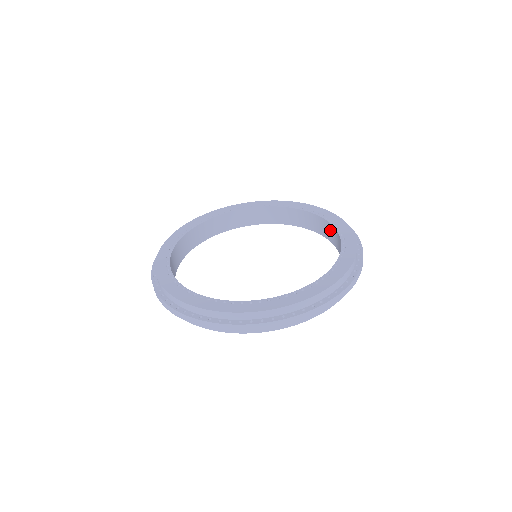
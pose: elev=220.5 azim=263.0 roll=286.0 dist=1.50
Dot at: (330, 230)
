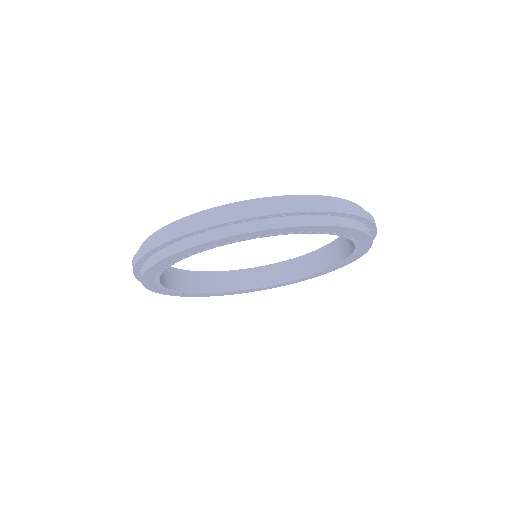
Dot at: (342, 244)
